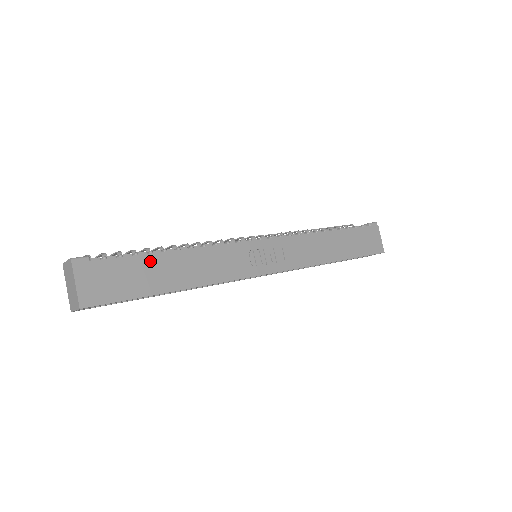
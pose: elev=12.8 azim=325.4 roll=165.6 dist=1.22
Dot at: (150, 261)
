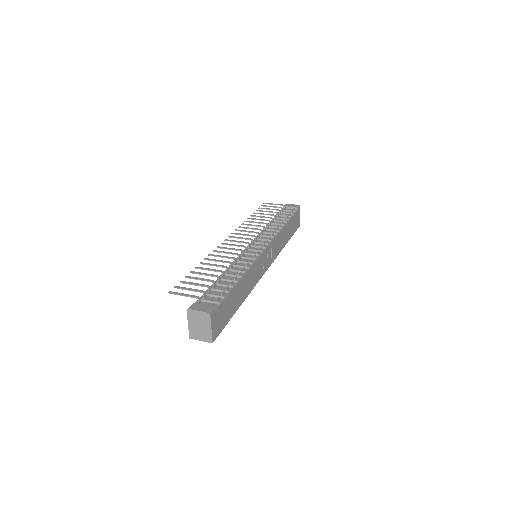
Dot at: (233, 294)
